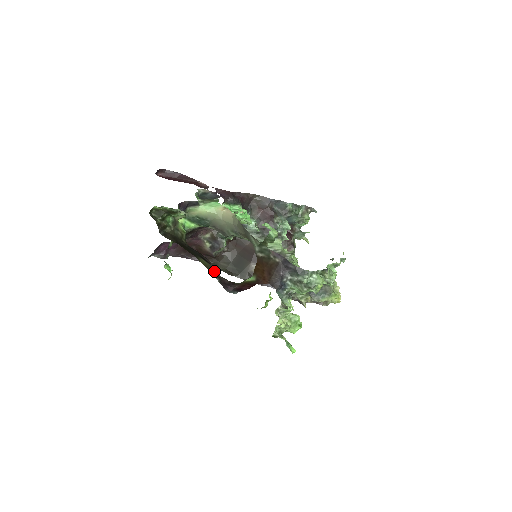
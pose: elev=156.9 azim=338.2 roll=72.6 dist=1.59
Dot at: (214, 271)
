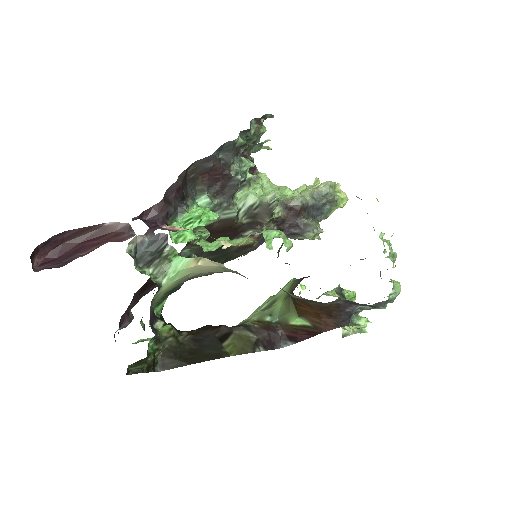
Dot at: (246, 341)
